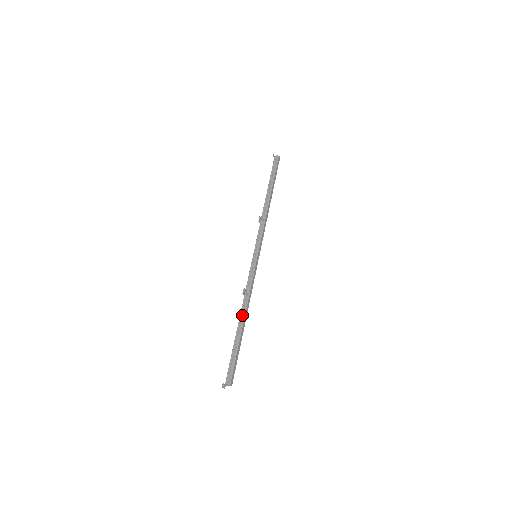
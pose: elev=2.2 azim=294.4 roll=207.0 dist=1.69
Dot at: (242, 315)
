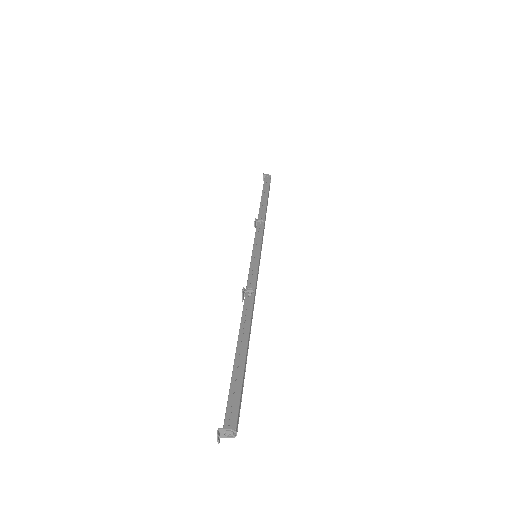
Dot at: (245, 321)
